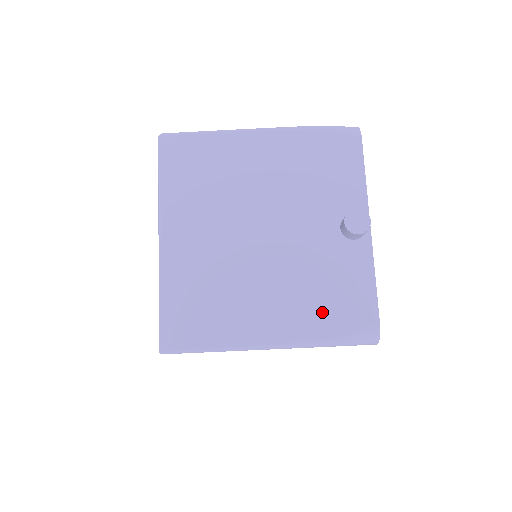
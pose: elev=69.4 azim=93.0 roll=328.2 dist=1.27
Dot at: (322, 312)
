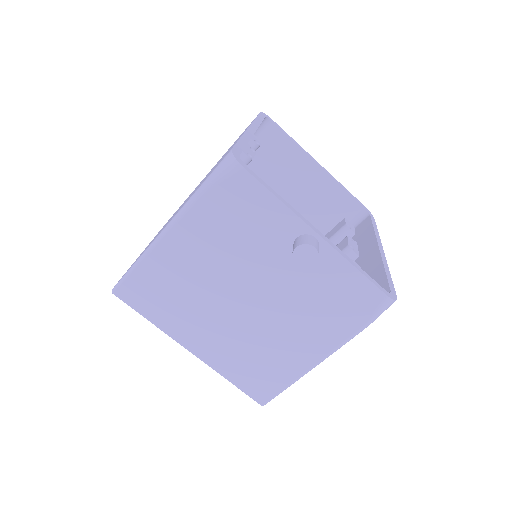
Dot at: (338, 318)
